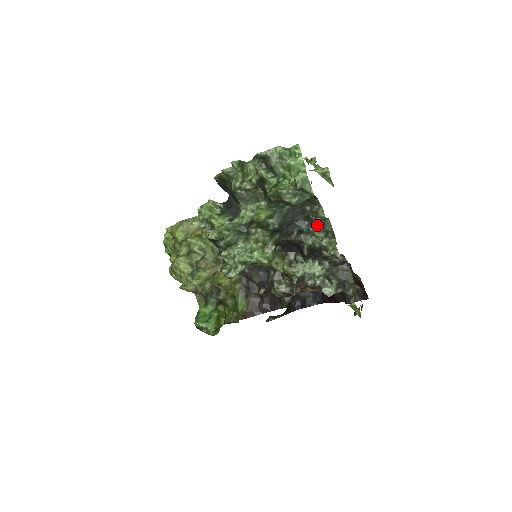
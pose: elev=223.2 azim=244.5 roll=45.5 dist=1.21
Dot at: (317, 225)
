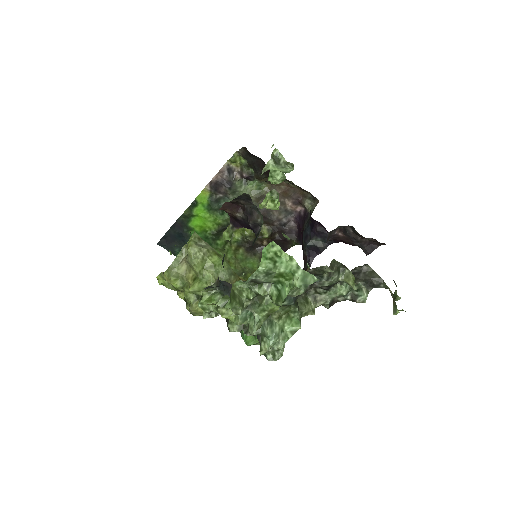
Dot at: (327, 275)
